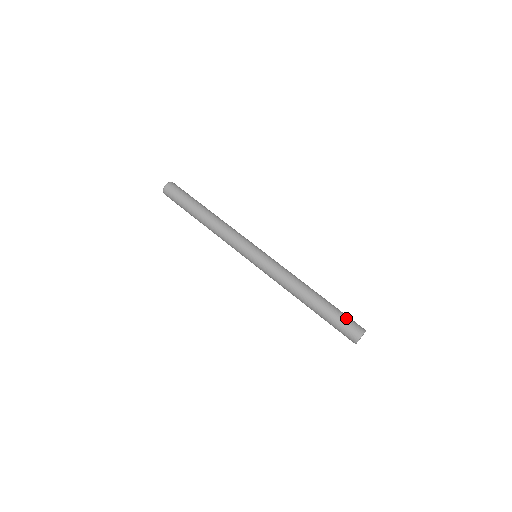
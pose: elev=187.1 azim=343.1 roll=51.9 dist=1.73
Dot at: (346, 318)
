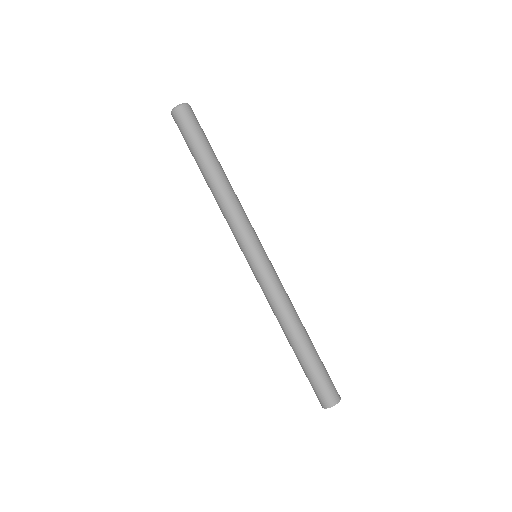
Dot at: (327, 378)
